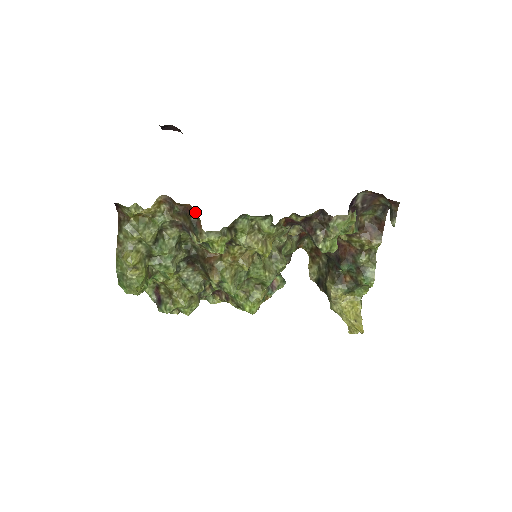
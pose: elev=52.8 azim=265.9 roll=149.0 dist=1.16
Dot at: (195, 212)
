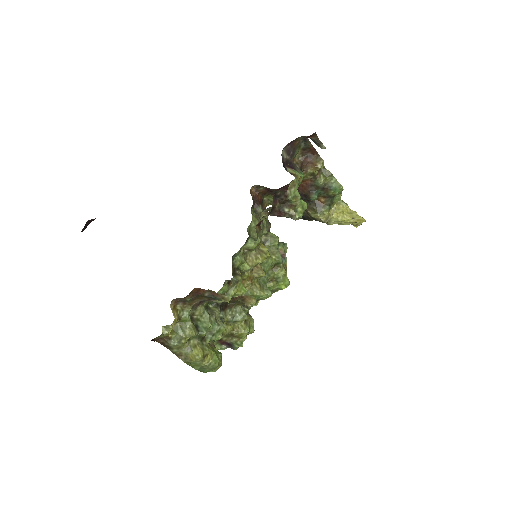
Dot at: (203, 290)
